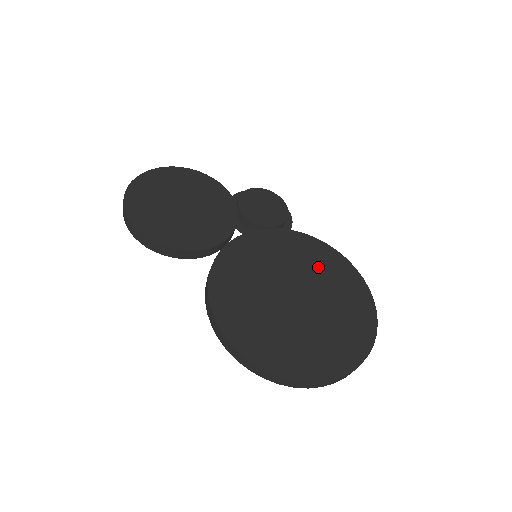
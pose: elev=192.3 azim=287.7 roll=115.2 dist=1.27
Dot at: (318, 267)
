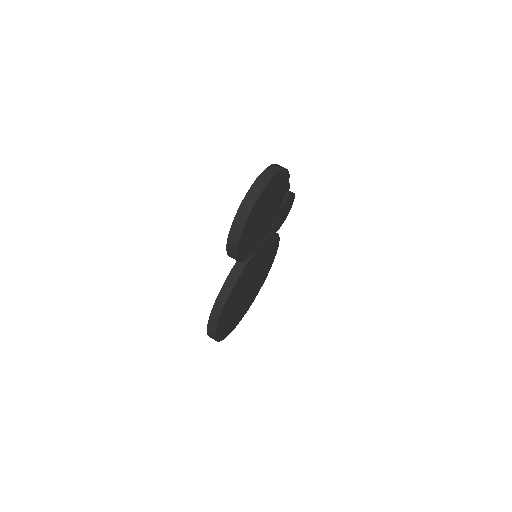
Dot at: occluded
